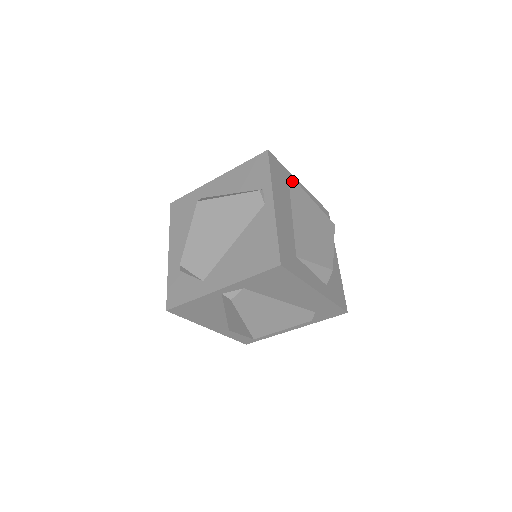
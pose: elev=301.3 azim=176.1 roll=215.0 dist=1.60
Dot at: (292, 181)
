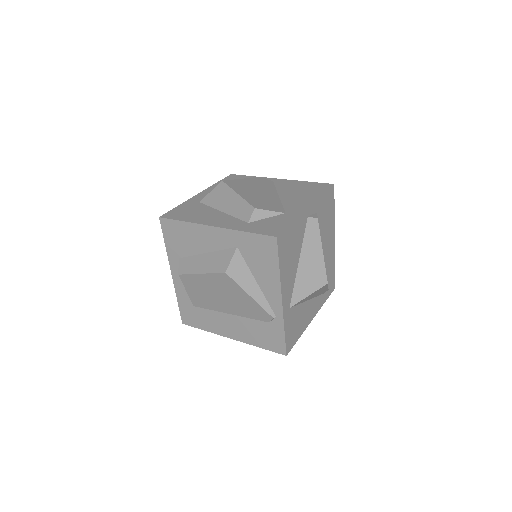
Dot at: occluded
